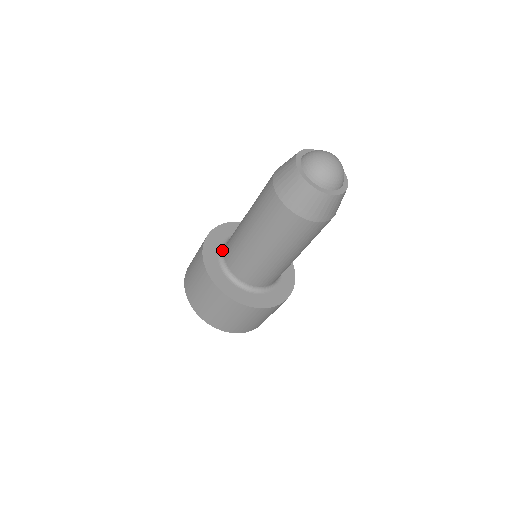
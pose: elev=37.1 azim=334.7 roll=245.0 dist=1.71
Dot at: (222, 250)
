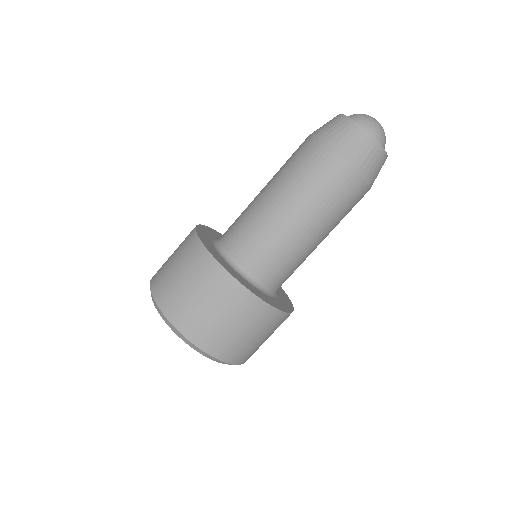
Dot at: occluded
